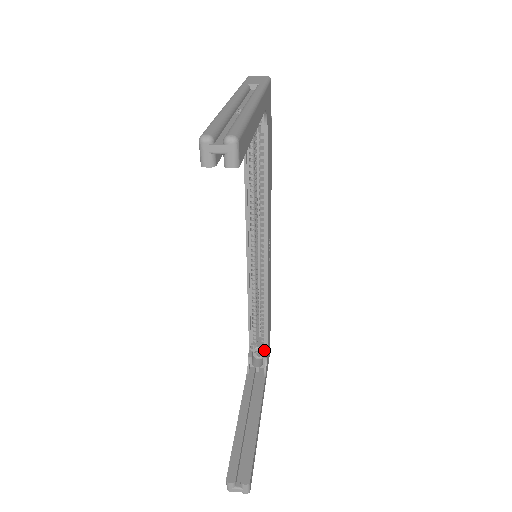
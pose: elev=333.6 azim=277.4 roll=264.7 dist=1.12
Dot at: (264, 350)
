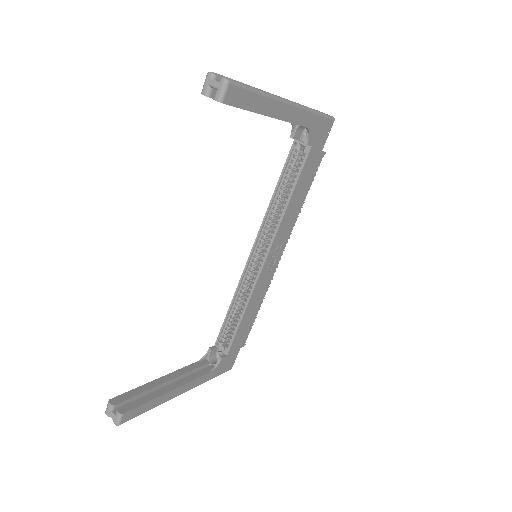
Dot at: (225, 352)
